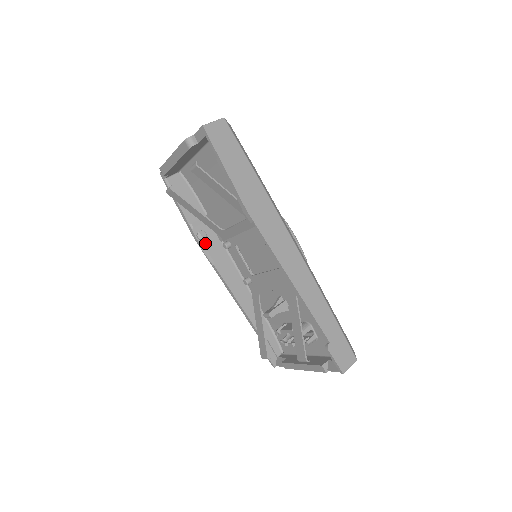
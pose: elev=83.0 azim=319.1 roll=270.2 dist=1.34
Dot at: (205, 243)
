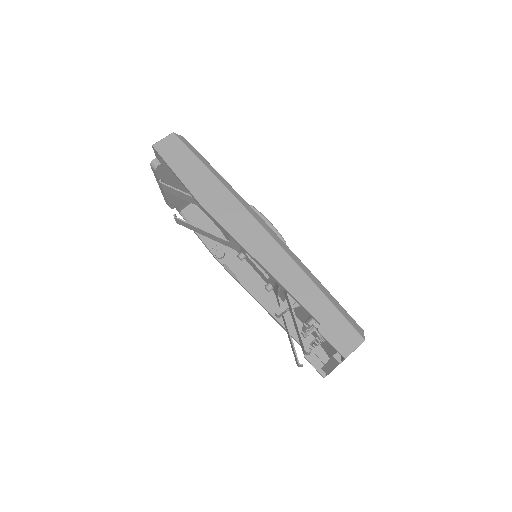
Dot at: (225, 261)
